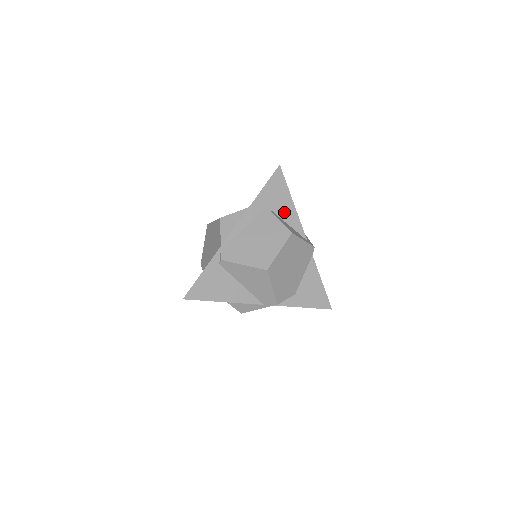
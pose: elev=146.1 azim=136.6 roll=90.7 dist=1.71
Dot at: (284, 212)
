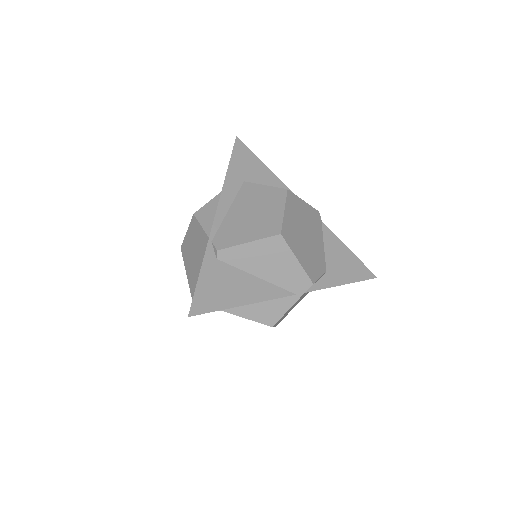
Dot at: (266, 183)
